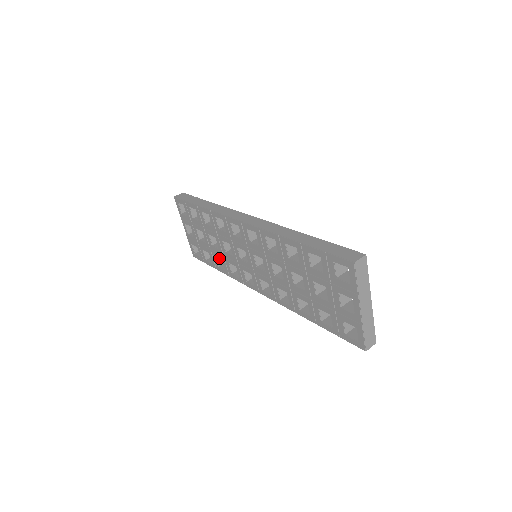
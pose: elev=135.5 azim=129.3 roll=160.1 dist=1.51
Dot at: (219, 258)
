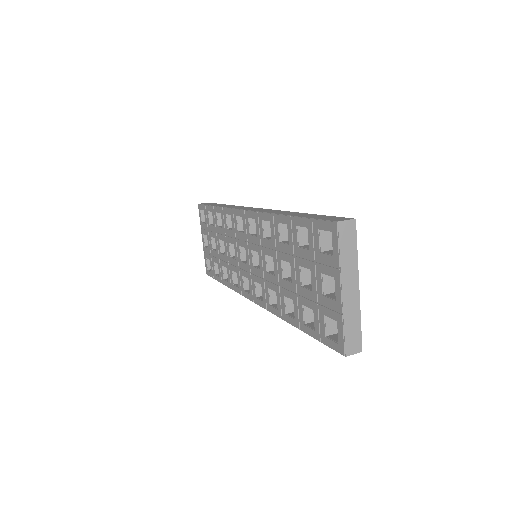
Dot at: (226, 270)
